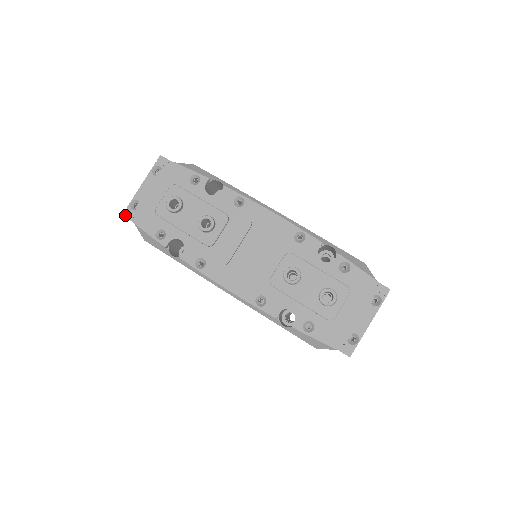
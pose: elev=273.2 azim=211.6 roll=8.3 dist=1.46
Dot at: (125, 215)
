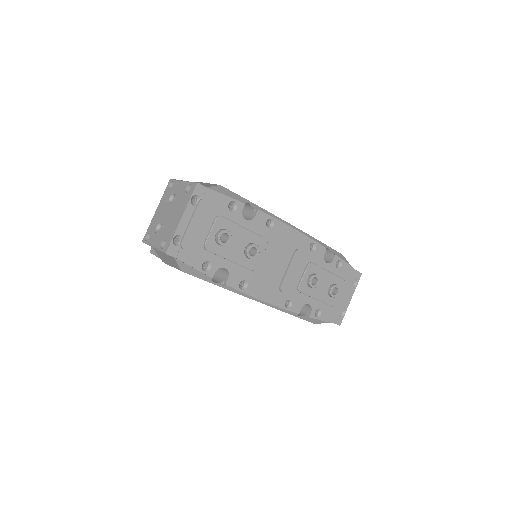
Dot at: (169, 253)
